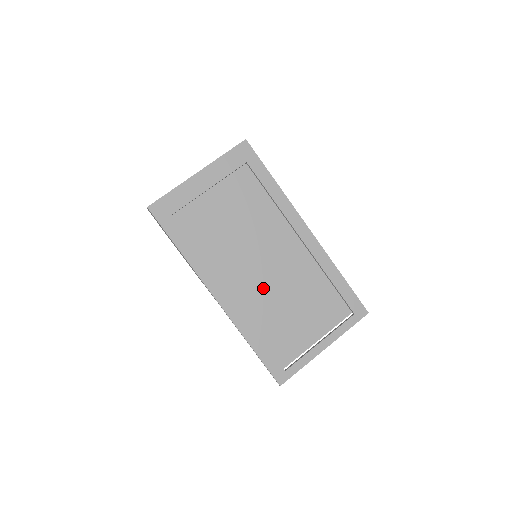
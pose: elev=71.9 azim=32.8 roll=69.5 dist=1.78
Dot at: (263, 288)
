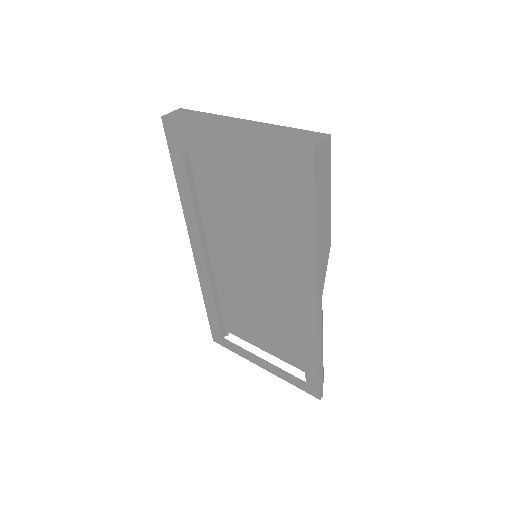
Dot at: (248, 281)
